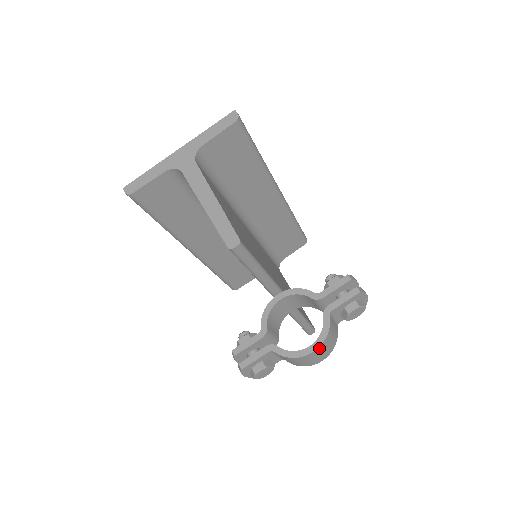
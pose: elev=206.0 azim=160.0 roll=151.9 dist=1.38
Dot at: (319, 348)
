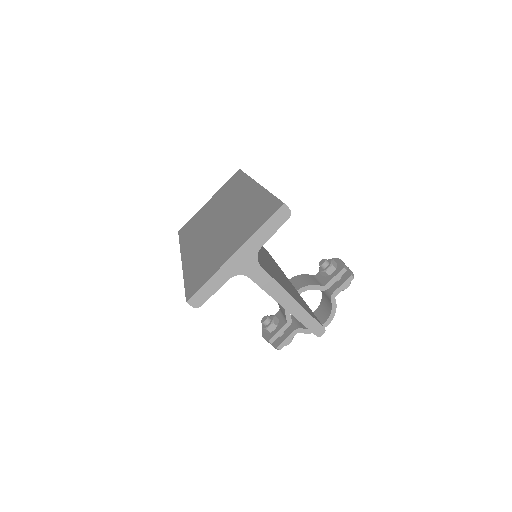
Dot at: (330, 320)
